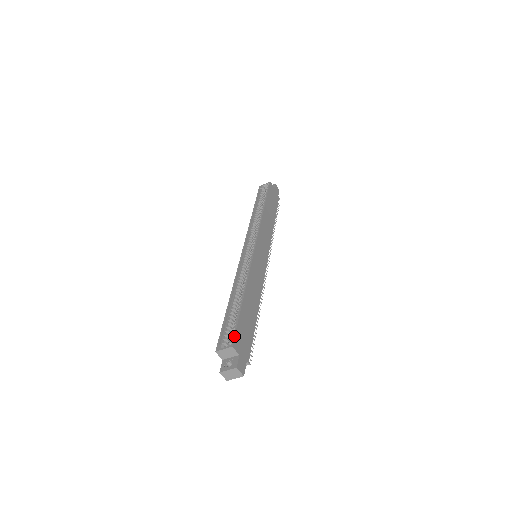
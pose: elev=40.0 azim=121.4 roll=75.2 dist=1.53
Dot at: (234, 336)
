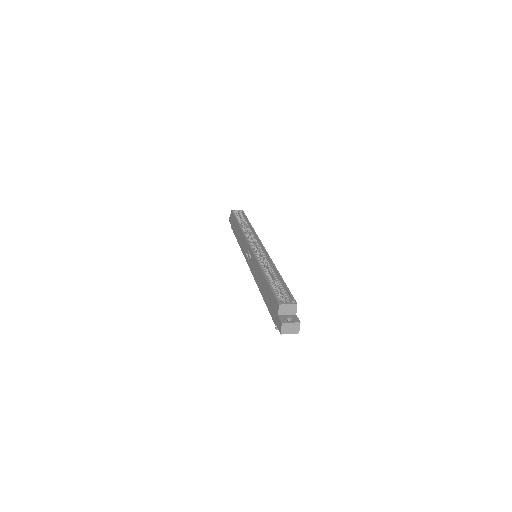
Dot at: occluded
